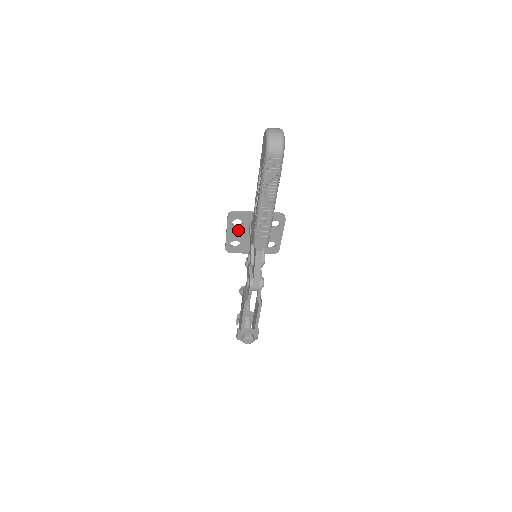
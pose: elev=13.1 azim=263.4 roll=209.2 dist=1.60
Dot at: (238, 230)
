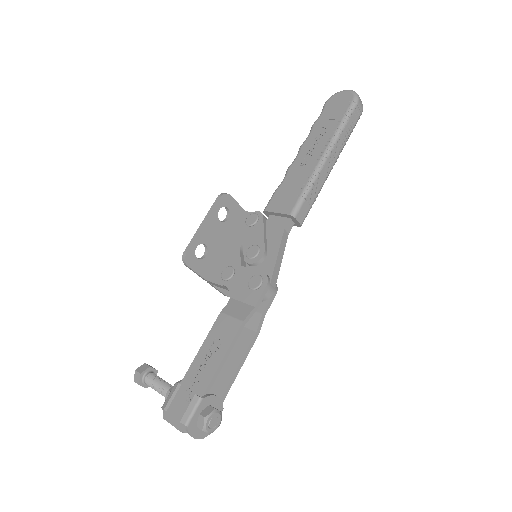
Dot at: (218, 227)
